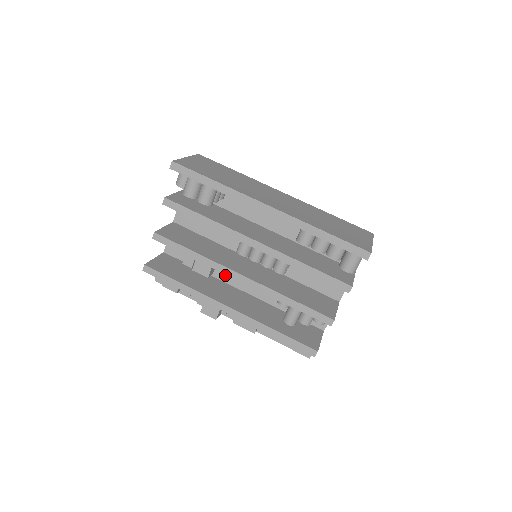
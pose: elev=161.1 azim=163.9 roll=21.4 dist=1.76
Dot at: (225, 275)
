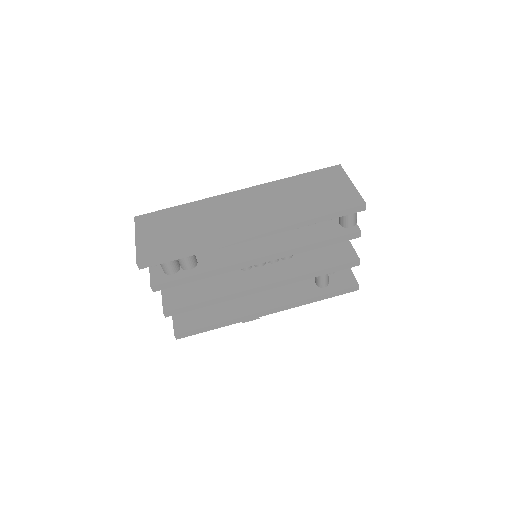
Dot at: occluded
